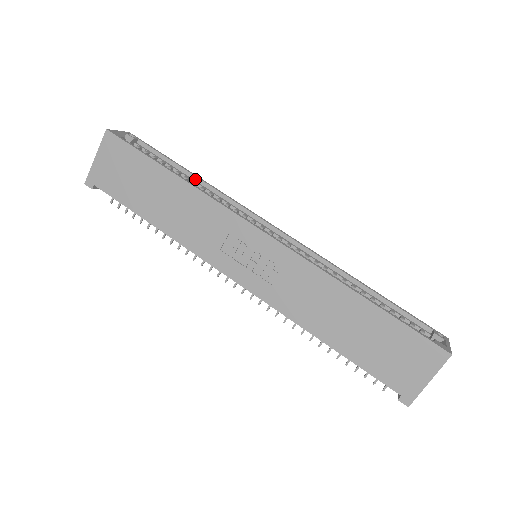
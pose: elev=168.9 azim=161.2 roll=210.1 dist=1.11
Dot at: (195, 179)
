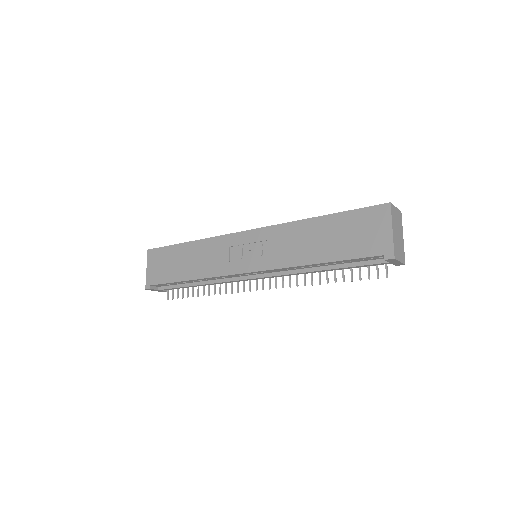
Dot at: occluded
